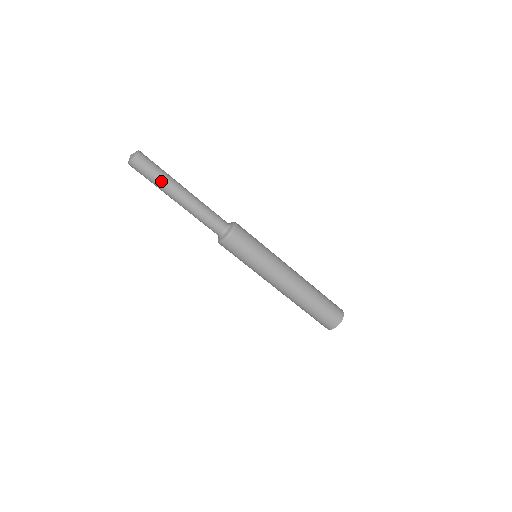
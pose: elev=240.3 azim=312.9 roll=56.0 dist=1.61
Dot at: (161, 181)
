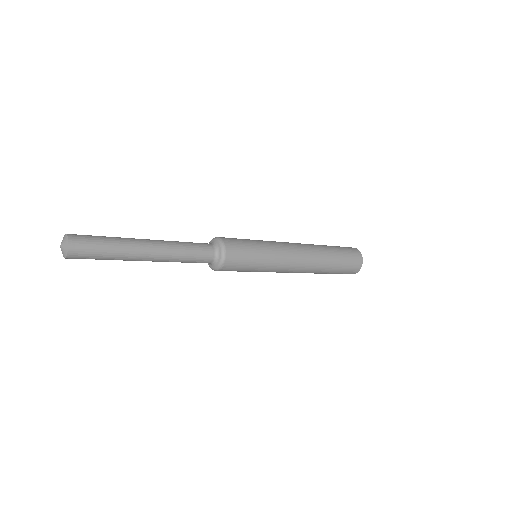
Dot at: occluded
